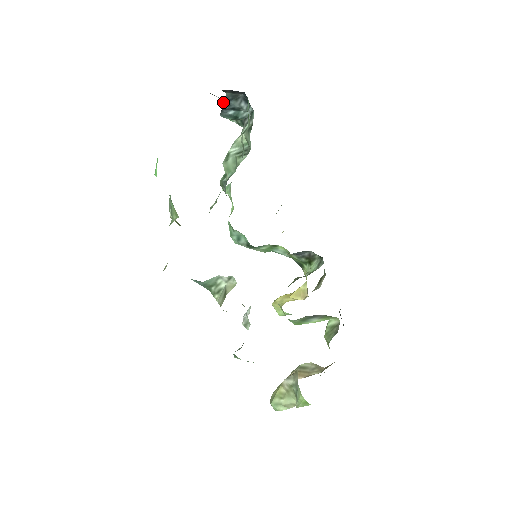
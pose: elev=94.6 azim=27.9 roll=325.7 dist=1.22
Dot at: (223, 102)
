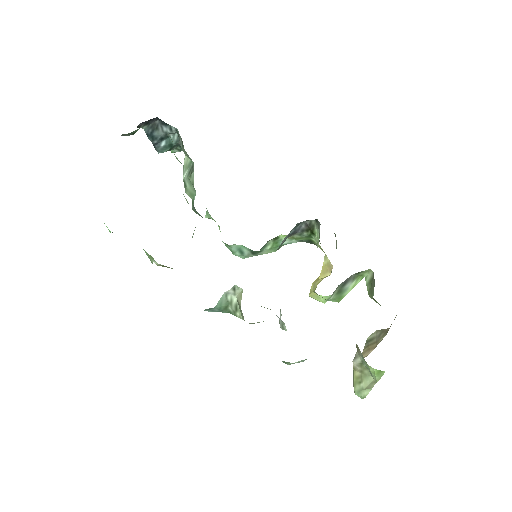
Dot at: (148, 138)
